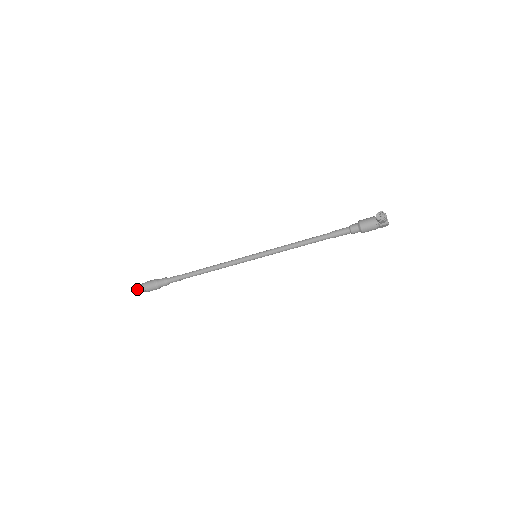
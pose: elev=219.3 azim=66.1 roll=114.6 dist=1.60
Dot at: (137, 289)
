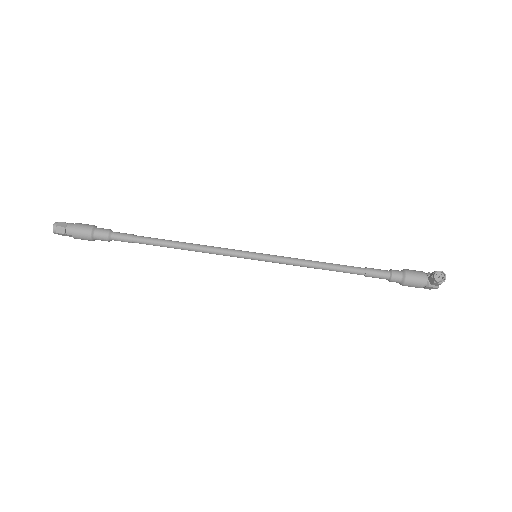
Dot at: (58, 227)
